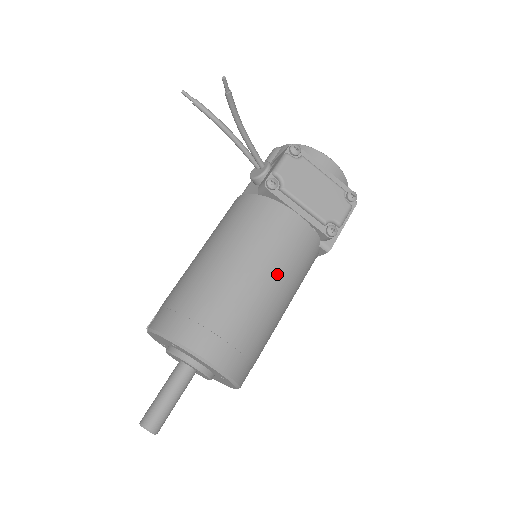
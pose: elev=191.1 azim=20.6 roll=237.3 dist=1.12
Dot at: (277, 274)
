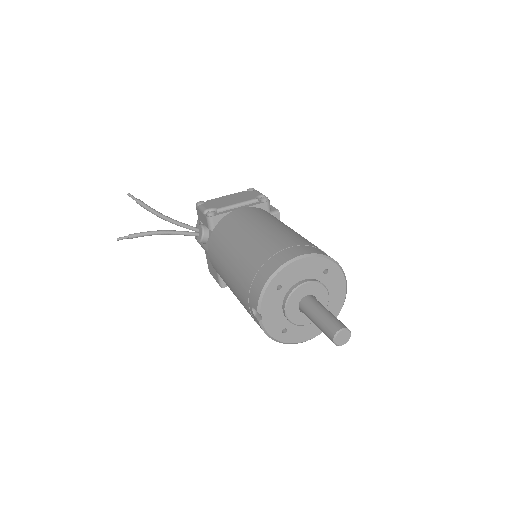
Dot at: (270, 222)
